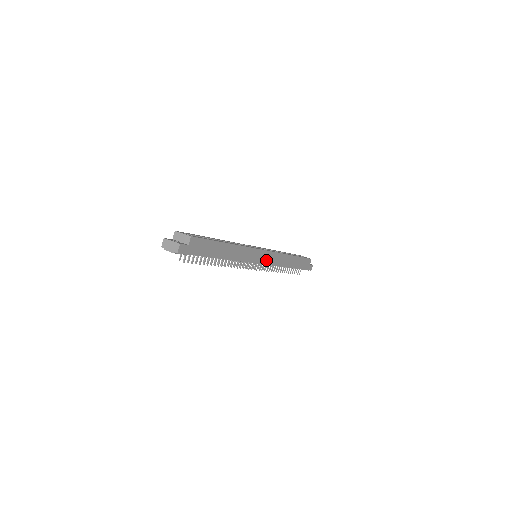
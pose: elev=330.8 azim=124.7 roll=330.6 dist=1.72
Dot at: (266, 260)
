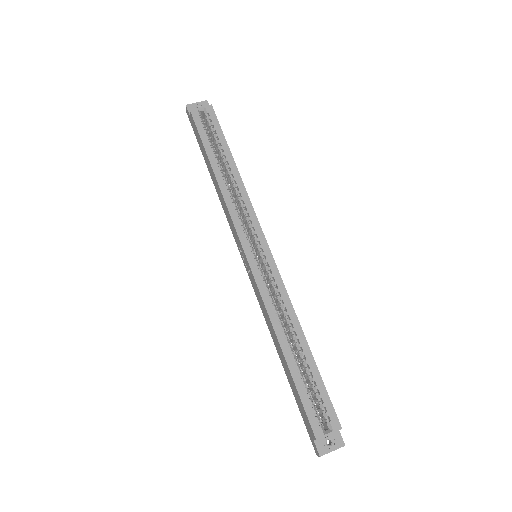
Dot at: occluded
